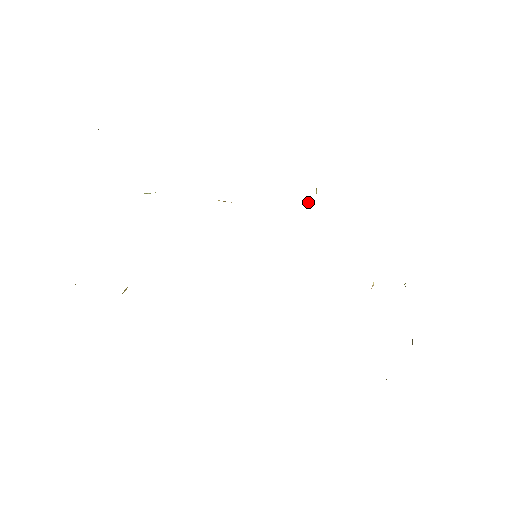
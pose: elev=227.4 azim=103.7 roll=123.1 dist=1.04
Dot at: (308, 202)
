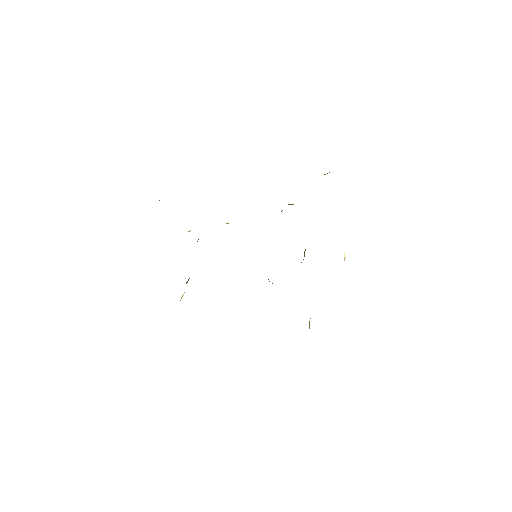
Dot at: (291, 204)
